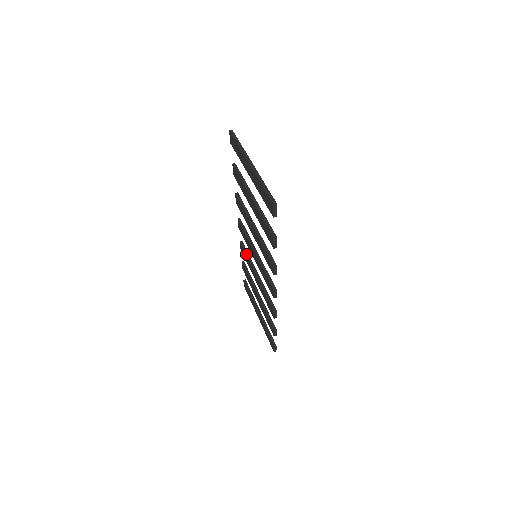
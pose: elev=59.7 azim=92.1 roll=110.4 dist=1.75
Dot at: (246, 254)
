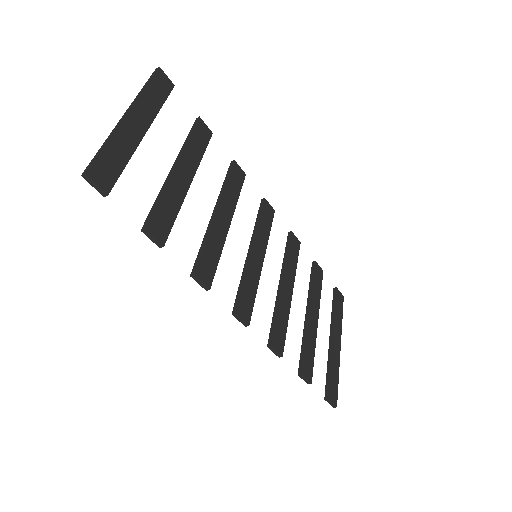
Dot at: (285, 251)
